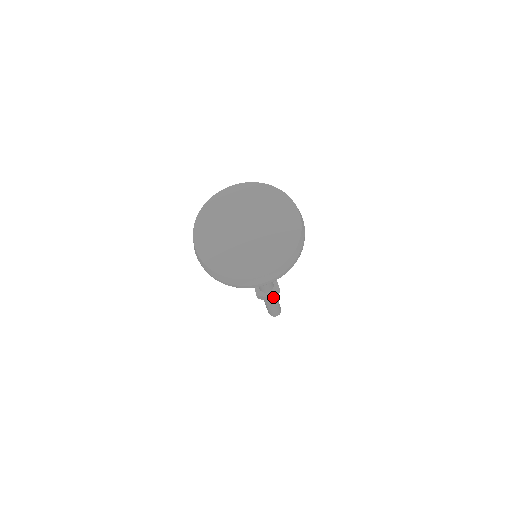
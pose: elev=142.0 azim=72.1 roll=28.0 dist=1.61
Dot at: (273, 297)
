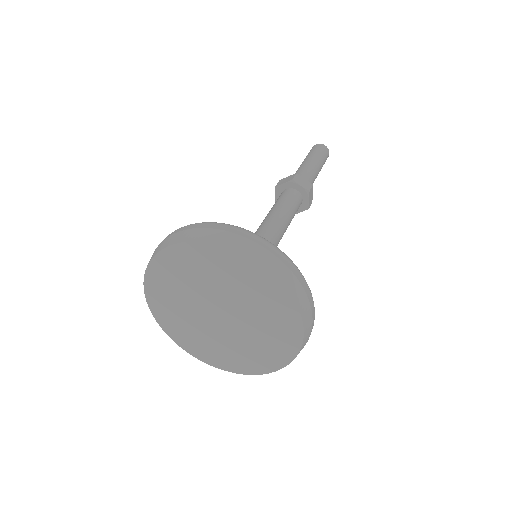
Dot at: occluded
